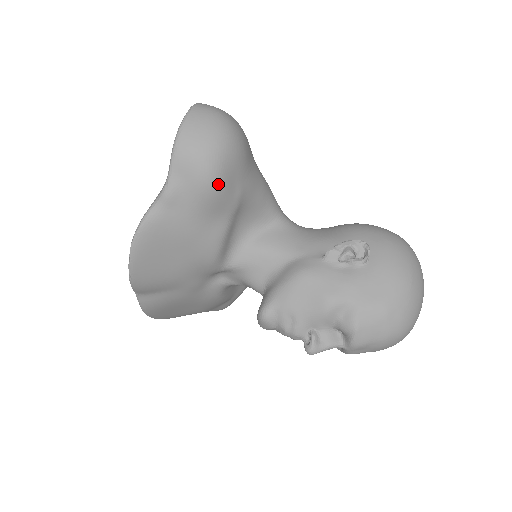
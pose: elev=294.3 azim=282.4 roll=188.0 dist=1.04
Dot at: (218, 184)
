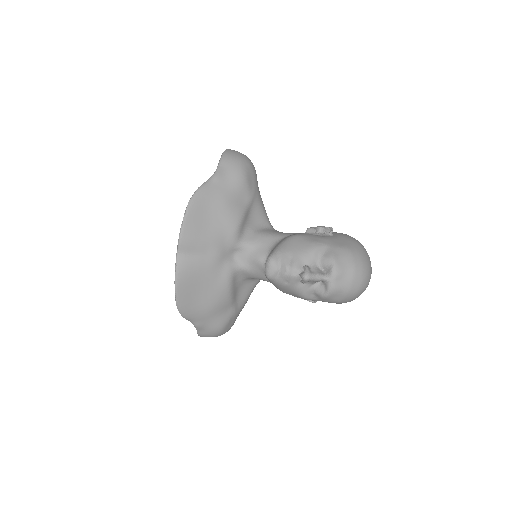
Dot at: (245, 176)
